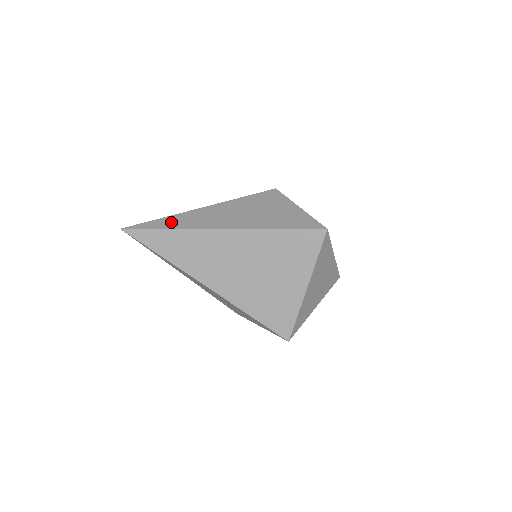
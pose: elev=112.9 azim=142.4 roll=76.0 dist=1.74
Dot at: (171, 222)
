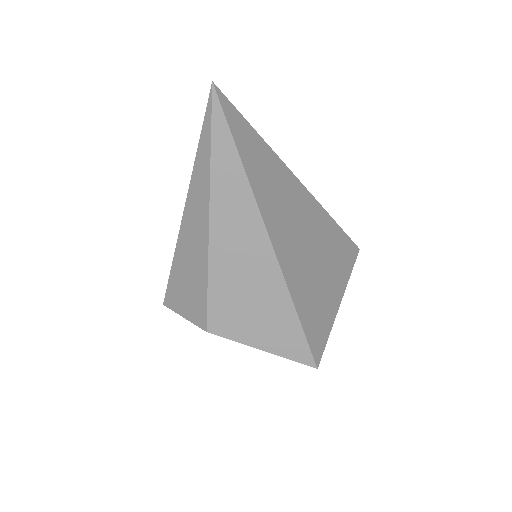
Dot at: occluded
